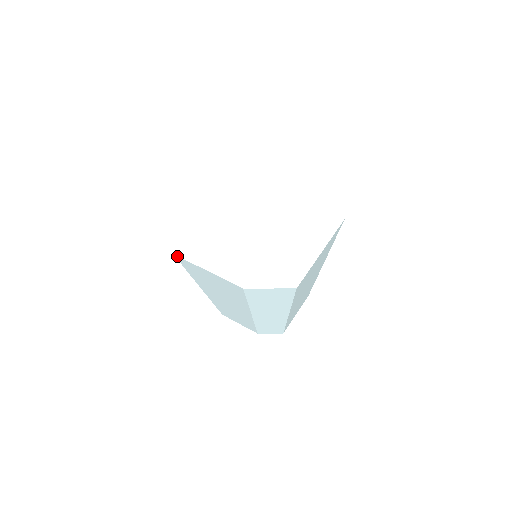
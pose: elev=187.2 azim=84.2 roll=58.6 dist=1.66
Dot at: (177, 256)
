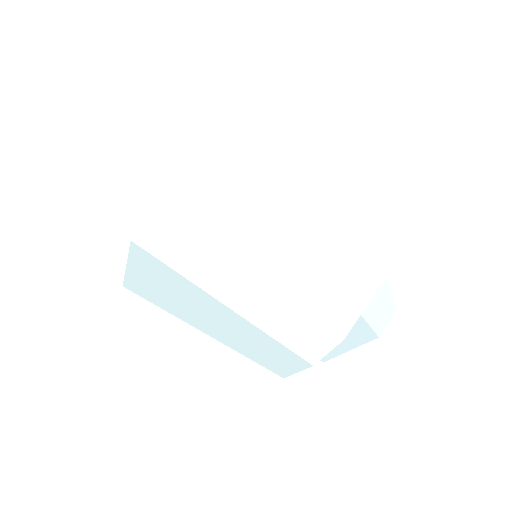
Dot at: (124, 285)
